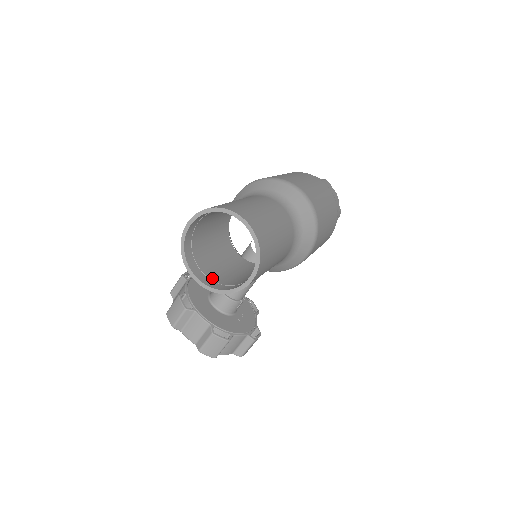
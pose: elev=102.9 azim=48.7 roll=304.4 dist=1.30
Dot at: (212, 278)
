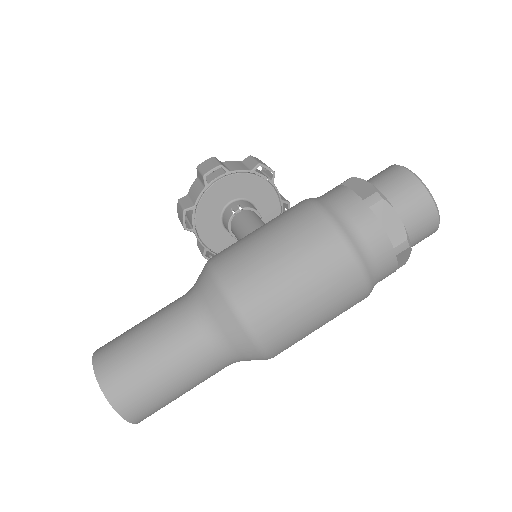
Dot at: occluded
